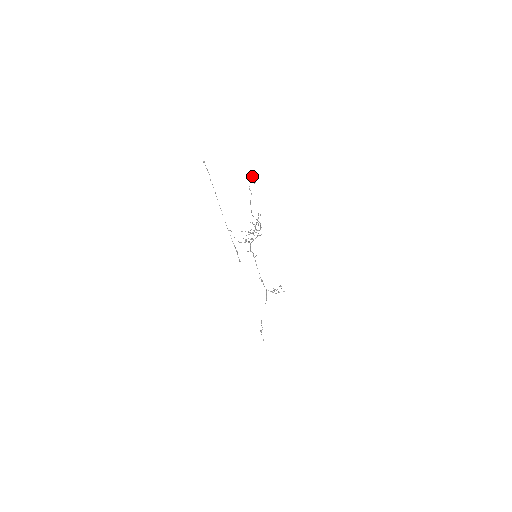
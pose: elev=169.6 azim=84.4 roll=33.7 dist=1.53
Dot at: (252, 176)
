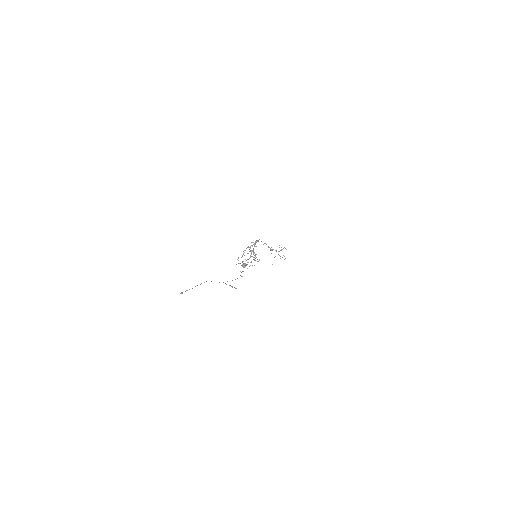
Dot at: (241, 265)
